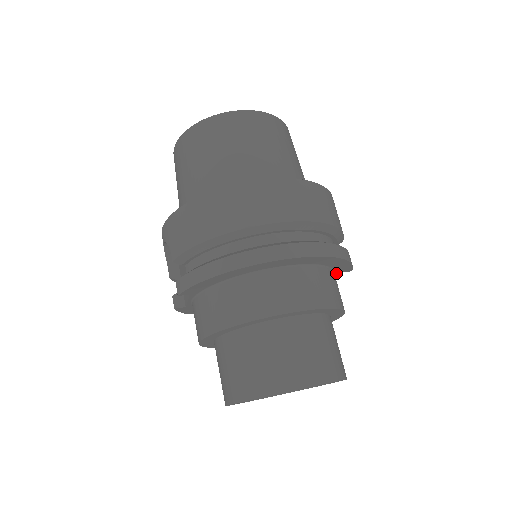
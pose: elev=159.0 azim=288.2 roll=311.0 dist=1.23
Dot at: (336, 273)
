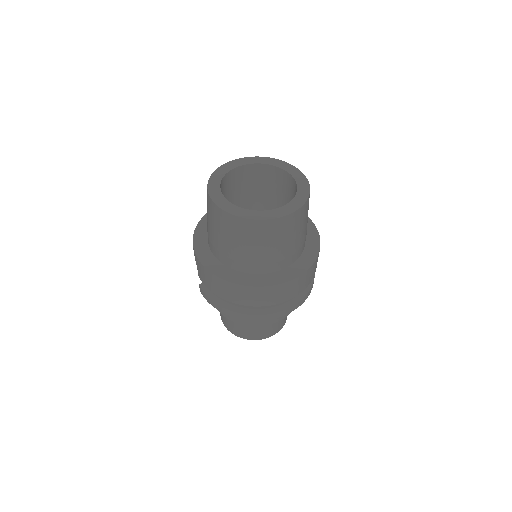
Dot at: occluded
